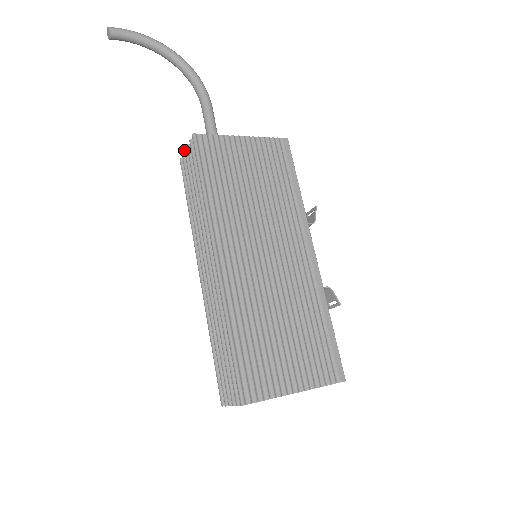
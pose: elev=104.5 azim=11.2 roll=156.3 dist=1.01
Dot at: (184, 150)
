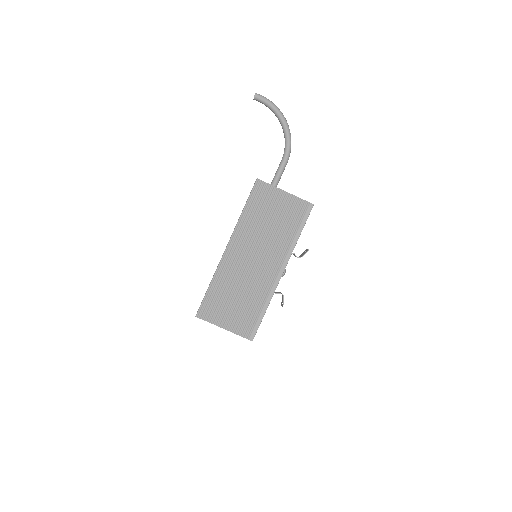
Dot at: occluded
